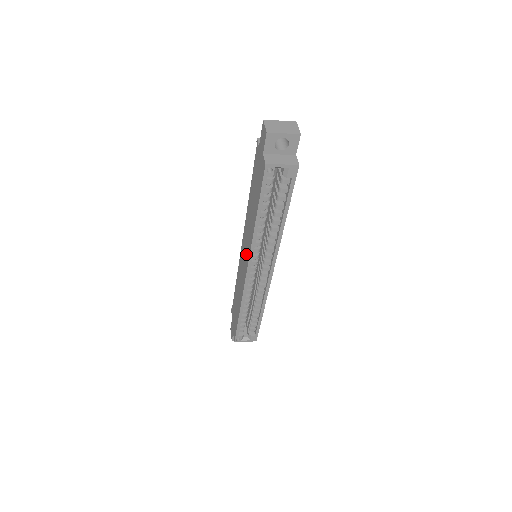
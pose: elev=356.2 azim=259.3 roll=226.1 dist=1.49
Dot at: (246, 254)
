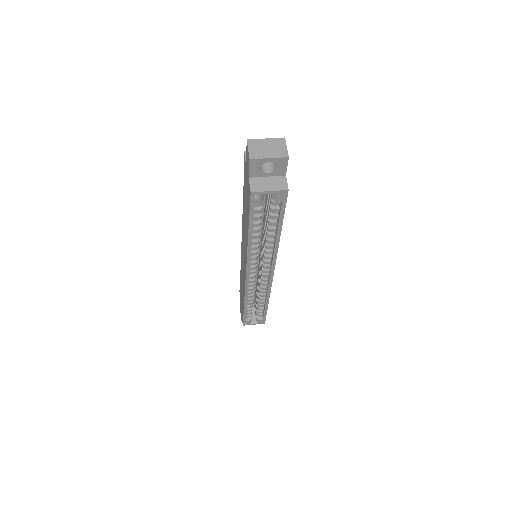
Dot at: (244, 258)
